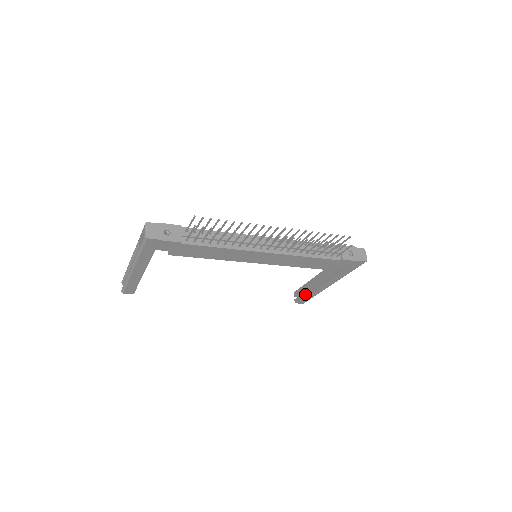
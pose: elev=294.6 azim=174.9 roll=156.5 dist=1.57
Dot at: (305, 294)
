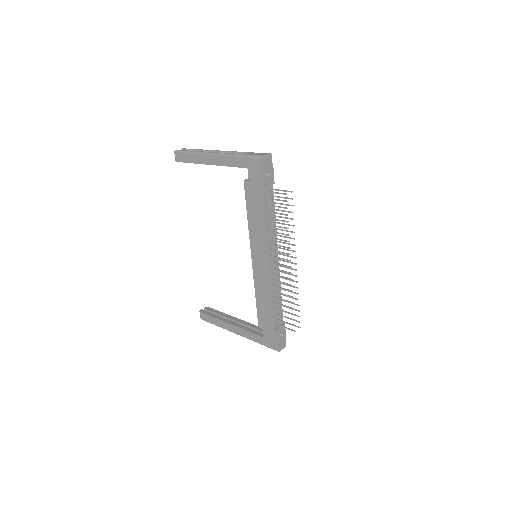
Dot at: (215, 316)
